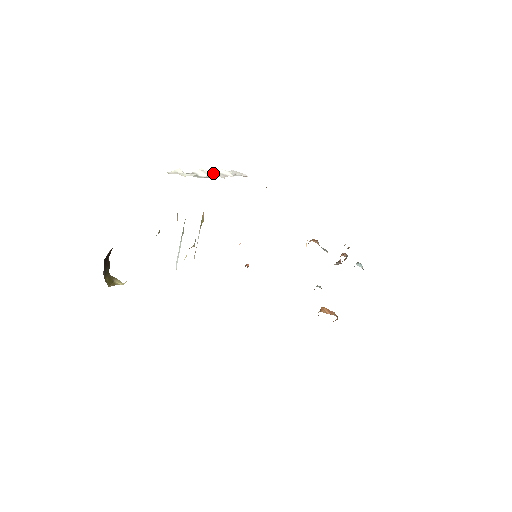
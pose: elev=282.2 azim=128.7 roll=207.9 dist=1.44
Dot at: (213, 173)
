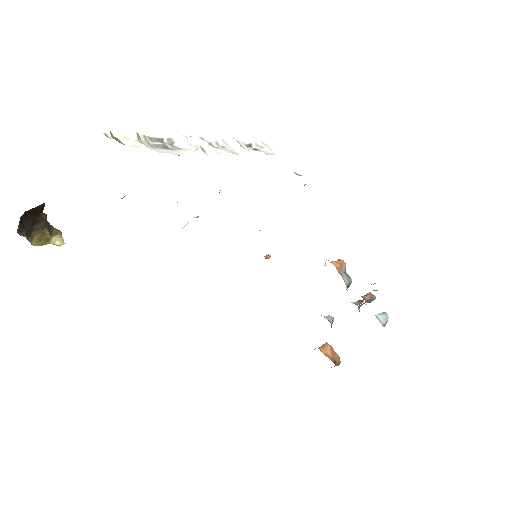
Dot at: (196, 145)
